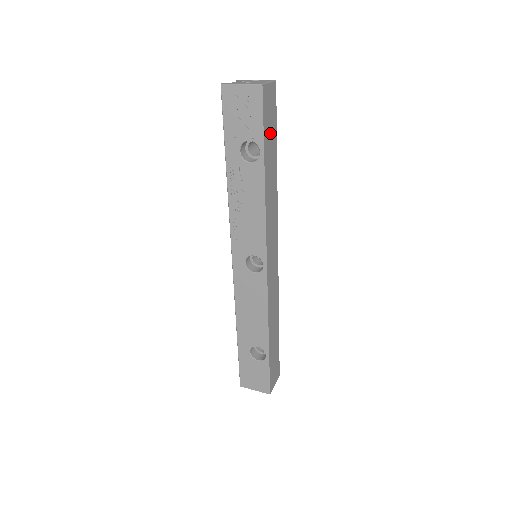
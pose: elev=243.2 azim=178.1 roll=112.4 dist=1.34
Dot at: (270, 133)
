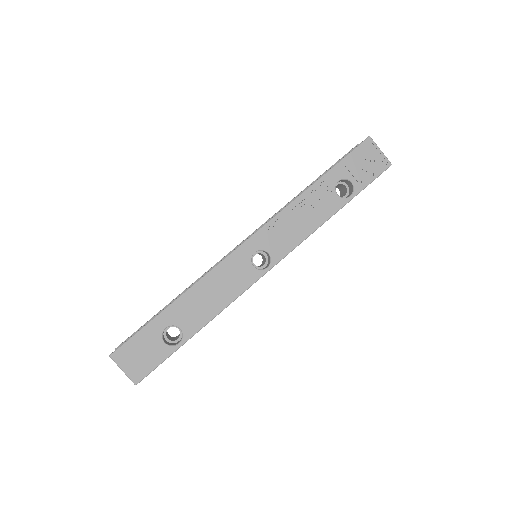
Dot at: occluded
